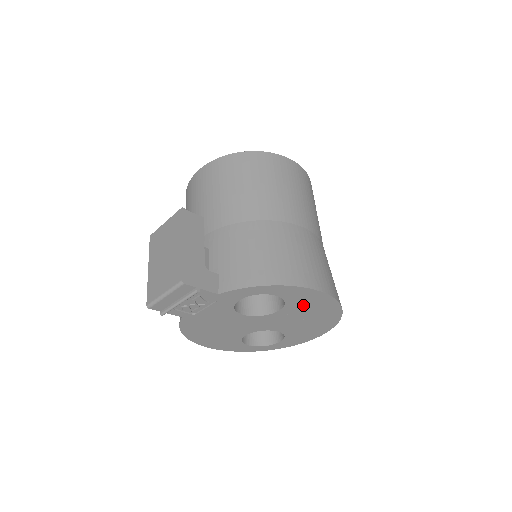
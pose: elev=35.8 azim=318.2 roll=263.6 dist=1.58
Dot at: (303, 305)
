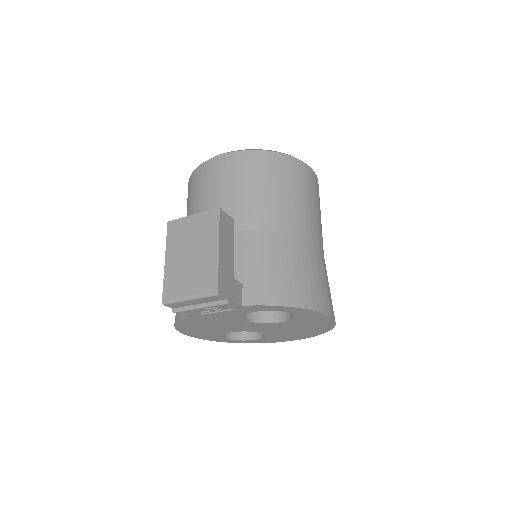
Dot at: (305, 322)
